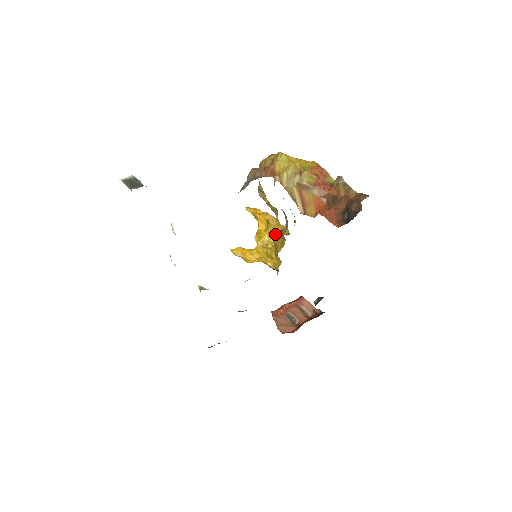
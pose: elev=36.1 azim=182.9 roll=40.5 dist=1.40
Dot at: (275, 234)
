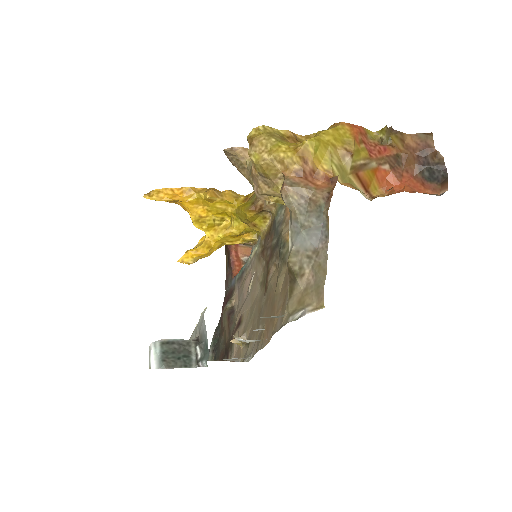
Dot at: (250, 214)
